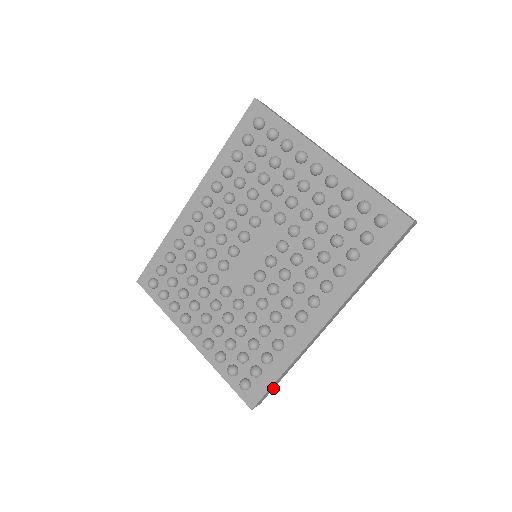
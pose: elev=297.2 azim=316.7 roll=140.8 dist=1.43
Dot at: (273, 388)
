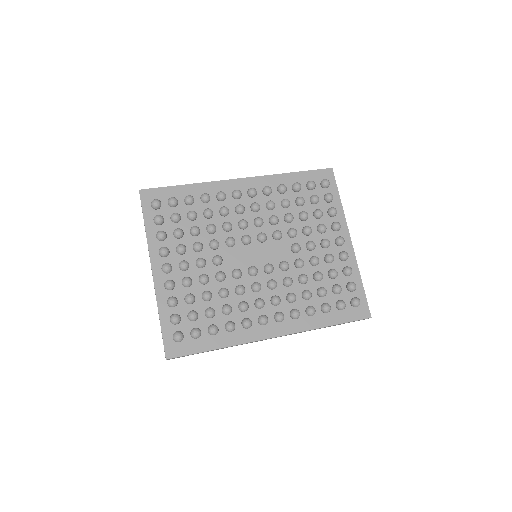
Dot at: occluded
